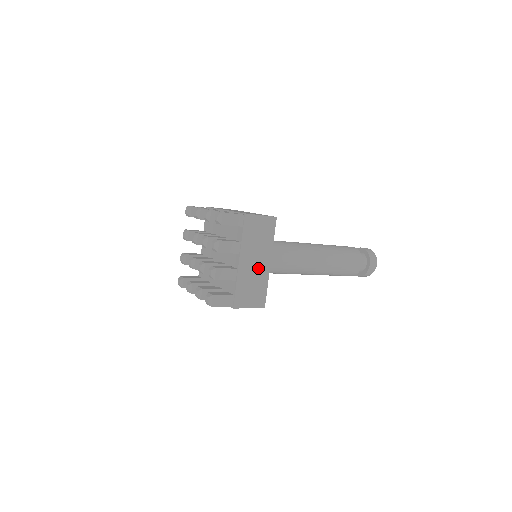
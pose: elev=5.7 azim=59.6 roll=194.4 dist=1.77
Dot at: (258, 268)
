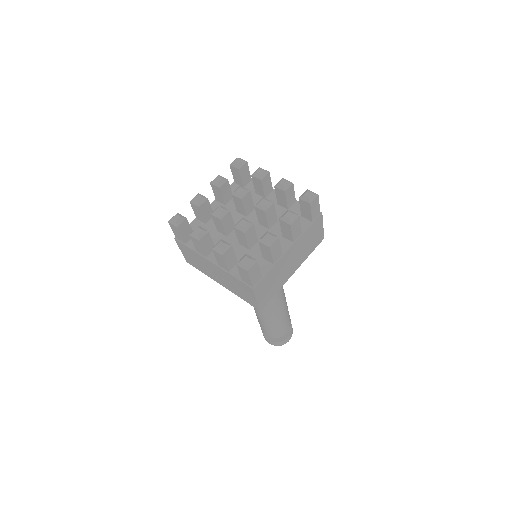
Dot at: (288, 269)
